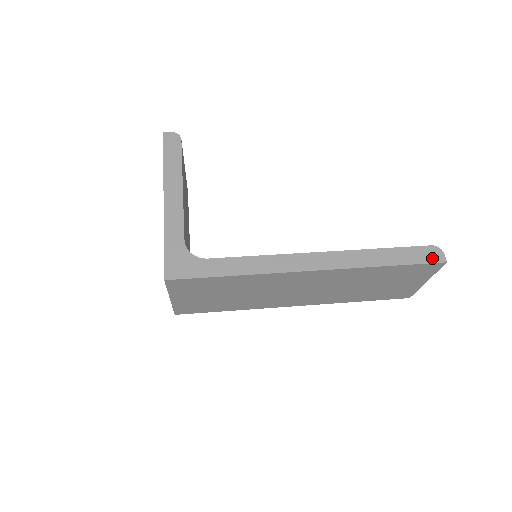
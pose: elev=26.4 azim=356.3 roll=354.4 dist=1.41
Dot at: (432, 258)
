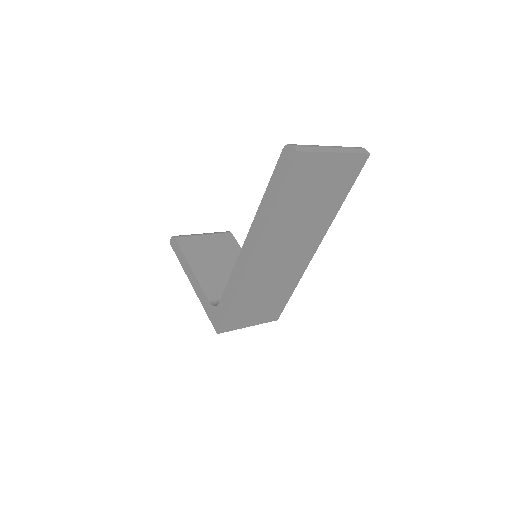
Dot at: (288, 161)
